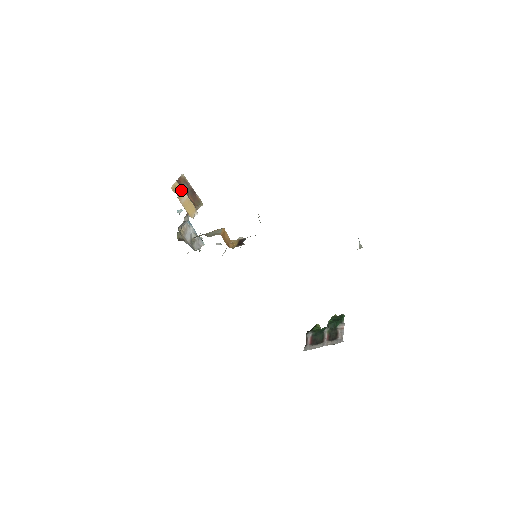
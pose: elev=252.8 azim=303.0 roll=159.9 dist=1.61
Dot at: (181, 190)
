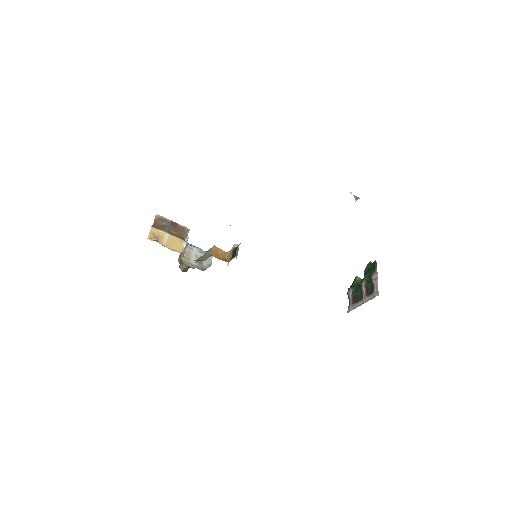
Dot at: (160, 232)
